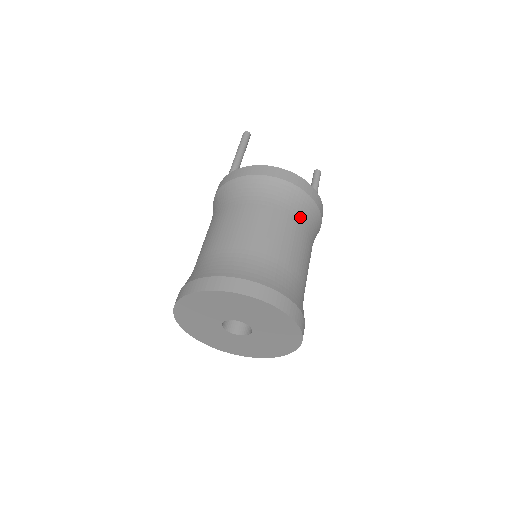
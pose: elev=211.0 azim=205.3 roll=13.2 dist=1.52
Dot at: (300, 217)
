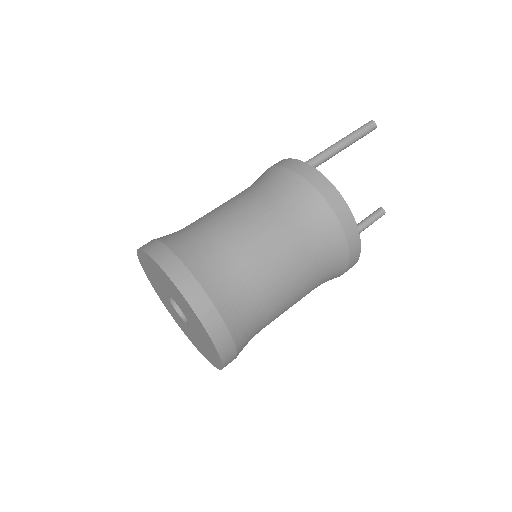
Dot at: (321, 277)
